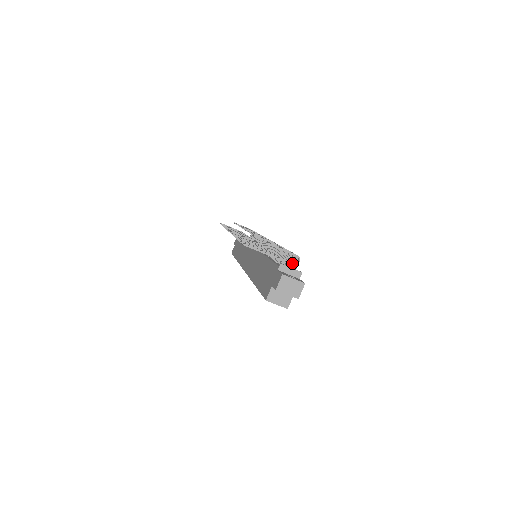
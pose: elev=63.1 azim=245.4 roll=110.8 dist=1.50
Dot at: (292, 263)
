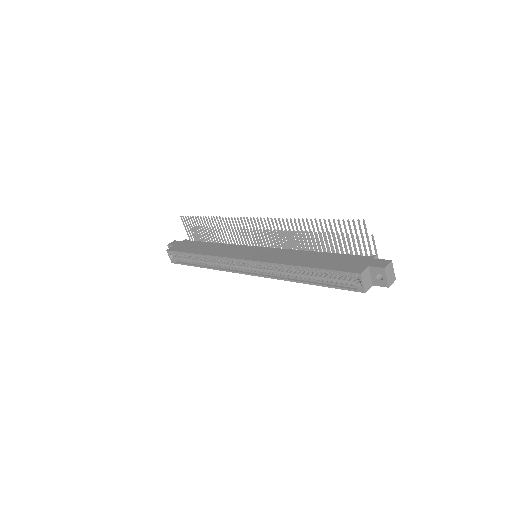
Dot at: occluded
